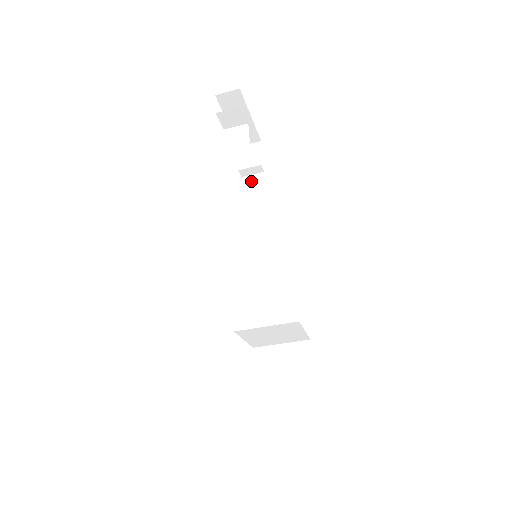
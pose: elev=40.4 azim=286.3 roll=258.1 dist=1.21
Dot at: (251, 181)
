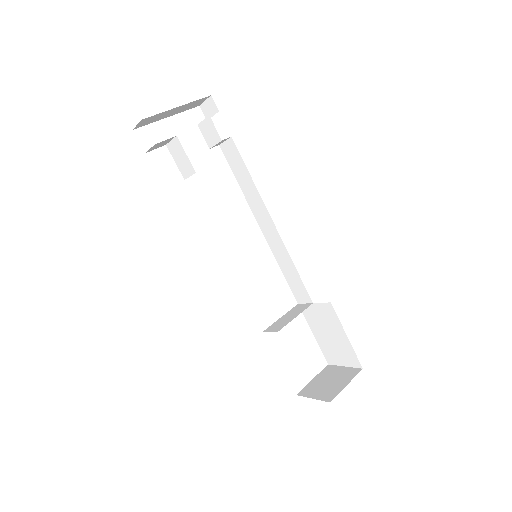
Dot at: (227, 149)
